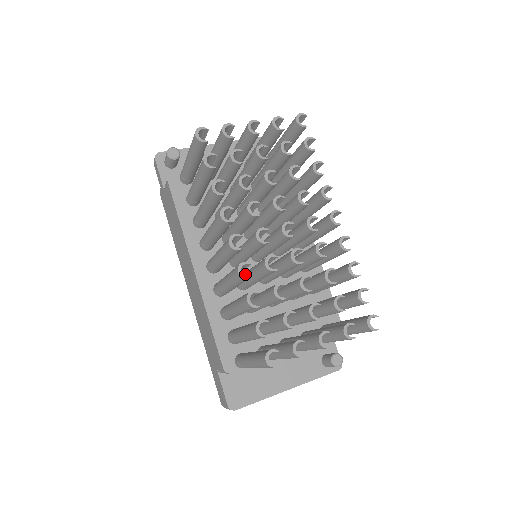
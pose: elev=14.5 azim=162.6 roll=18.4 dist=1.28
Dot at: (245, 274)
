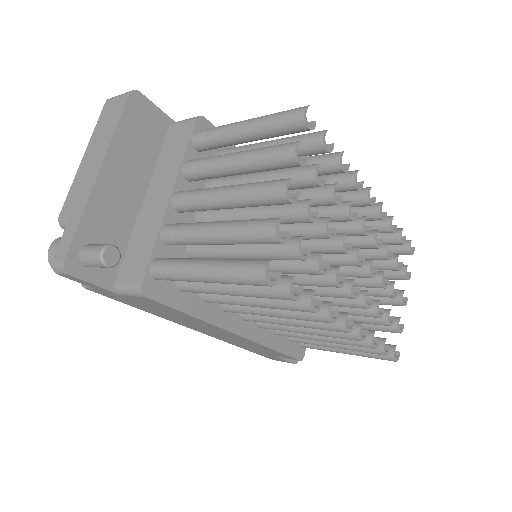
Dot at: occluded
